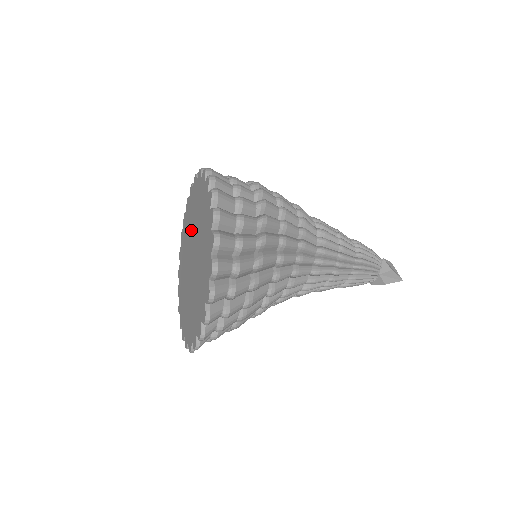
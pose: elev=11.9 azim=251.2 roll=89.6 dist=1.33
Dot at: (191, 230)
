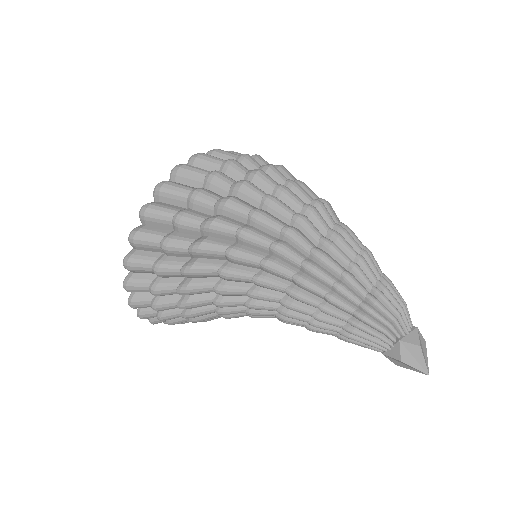
Dot at: occluded
